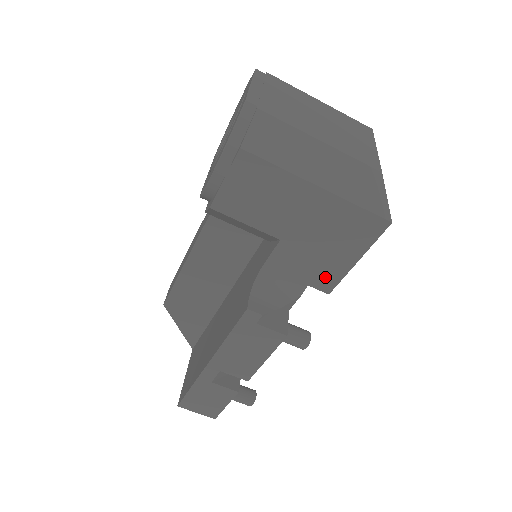
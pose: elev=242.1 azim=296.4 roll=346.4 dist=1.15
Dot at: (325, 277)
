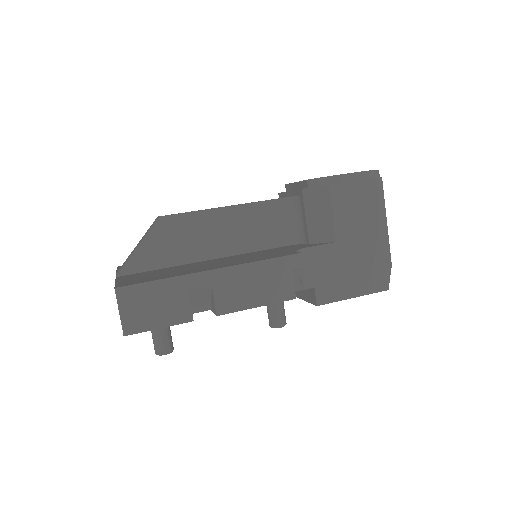
Dot at: (329, 291)
